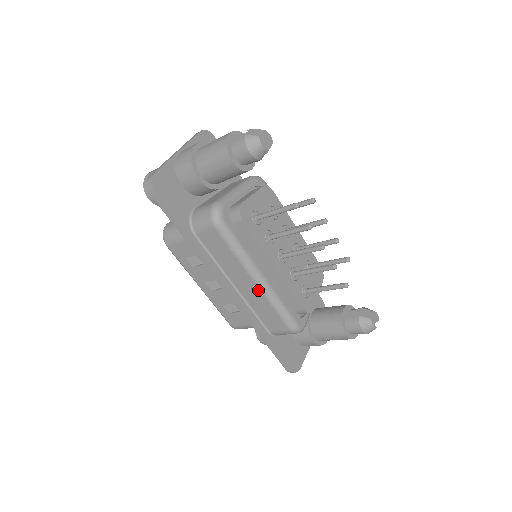
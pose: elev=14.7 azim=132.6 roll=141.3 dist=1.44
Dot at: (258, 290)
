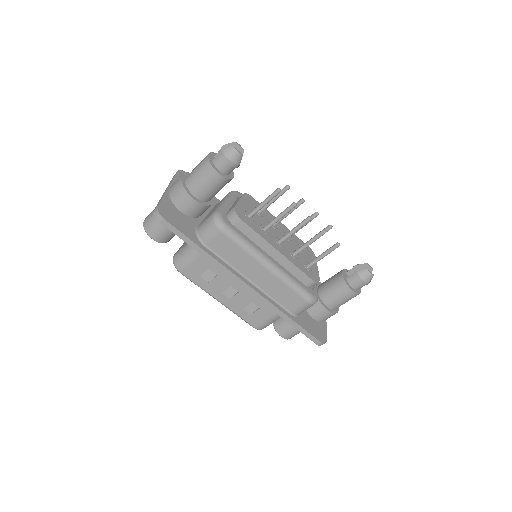
Dot at: (271, 275)
